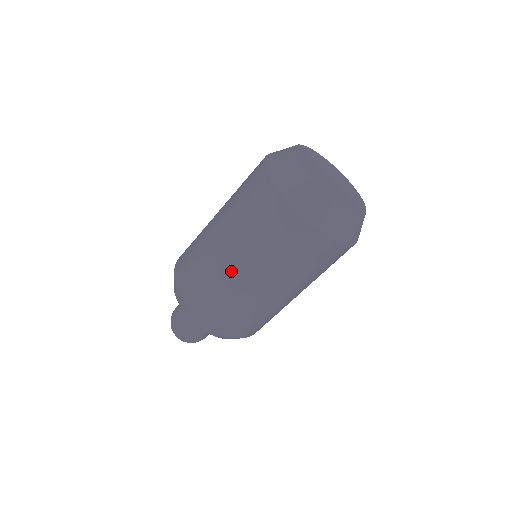
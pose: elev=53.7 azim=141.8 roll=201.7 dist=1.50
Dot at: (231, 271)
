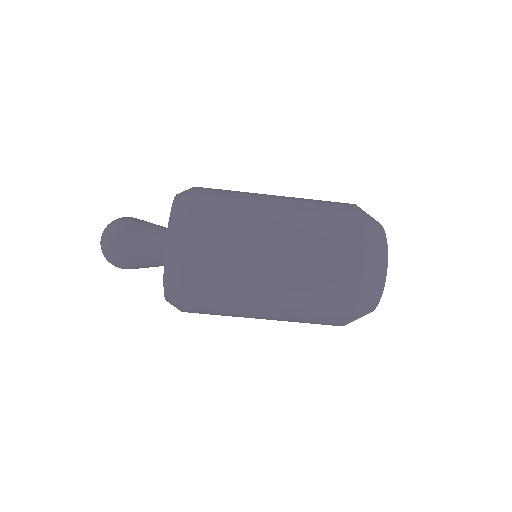
Dot at: (266, 219)
